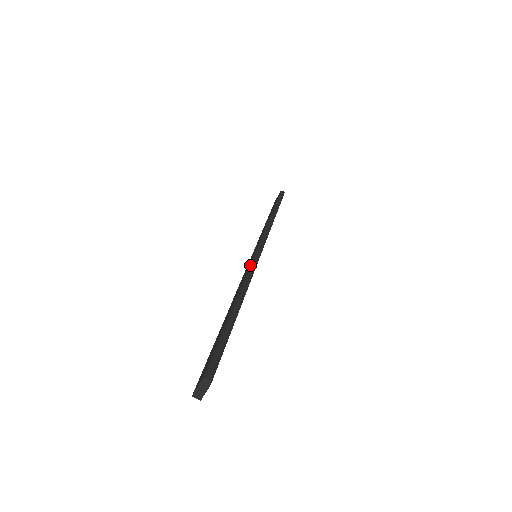
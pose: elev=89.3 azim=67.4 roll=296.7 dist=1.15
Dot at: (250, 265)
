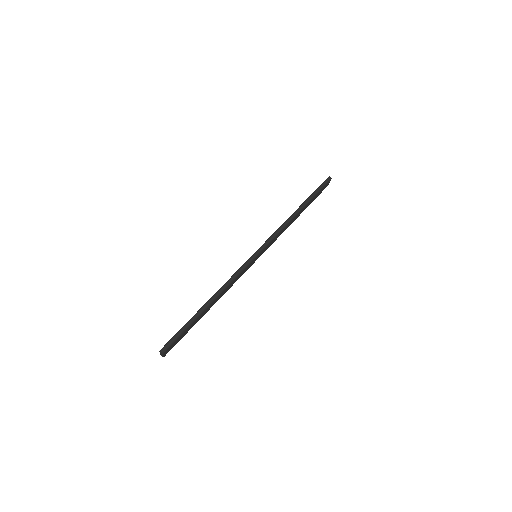
Dot at: (238, 270)
